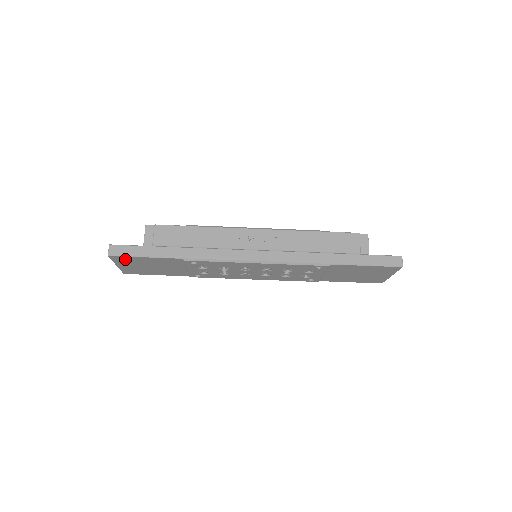
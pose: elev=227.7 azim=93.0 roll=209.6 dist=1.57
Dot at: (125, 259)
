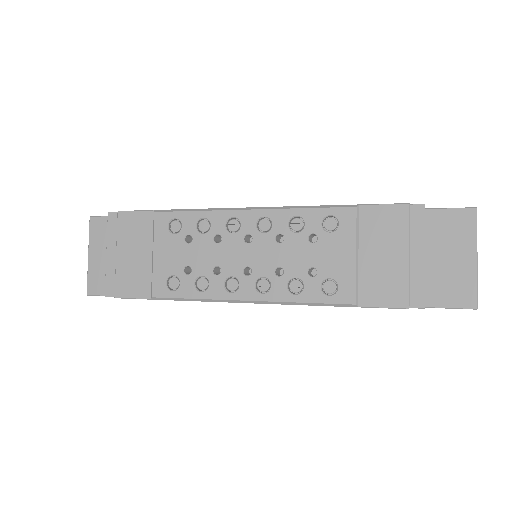
Dot at: occluded
